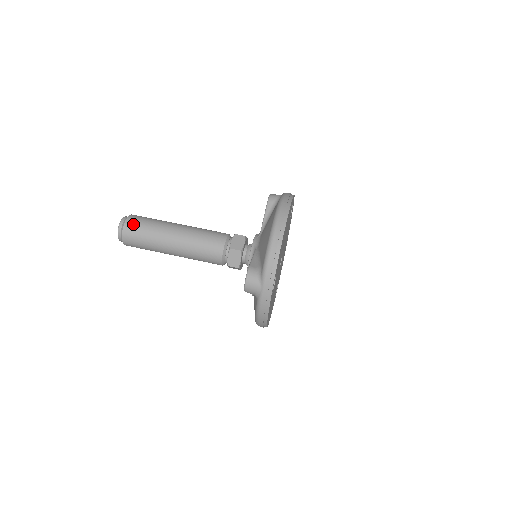
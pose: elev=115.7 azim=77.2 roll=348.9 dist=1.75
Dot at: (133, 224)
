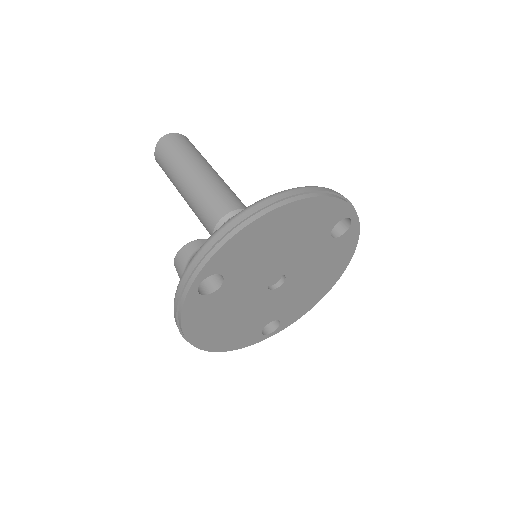
Dot at: (171, 141)
